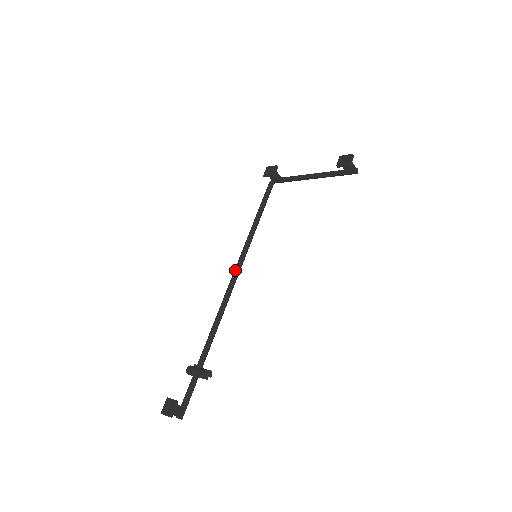
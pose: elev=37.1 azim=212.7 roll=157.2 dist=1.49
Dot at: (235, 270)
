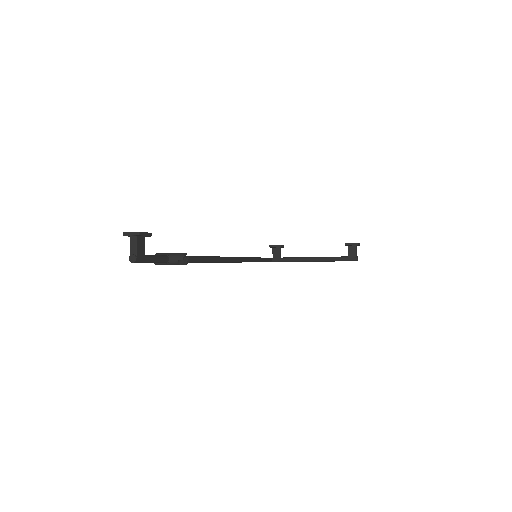
Dot at: occluded
